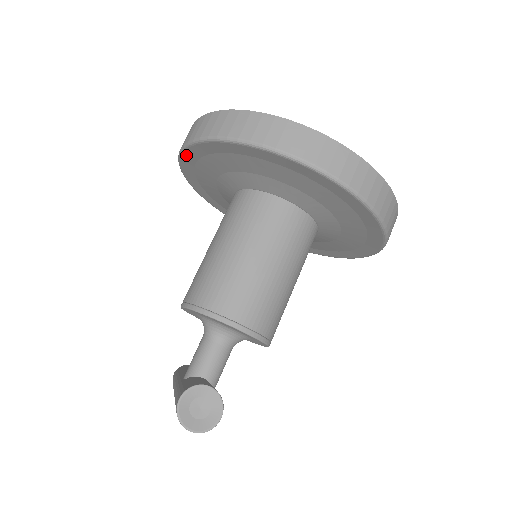
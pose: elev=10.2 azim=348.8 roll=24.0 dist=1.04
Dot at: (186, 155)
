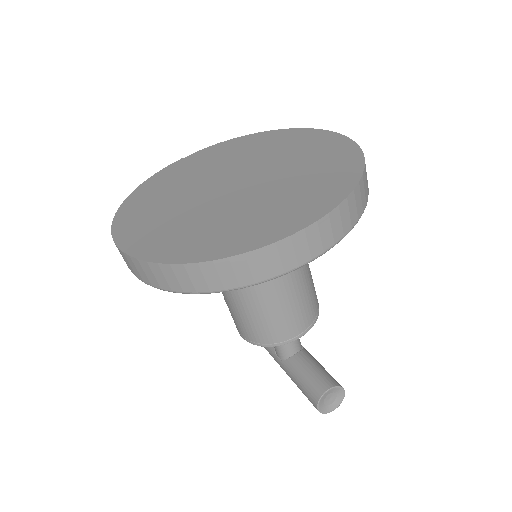
Dot at: occluded
